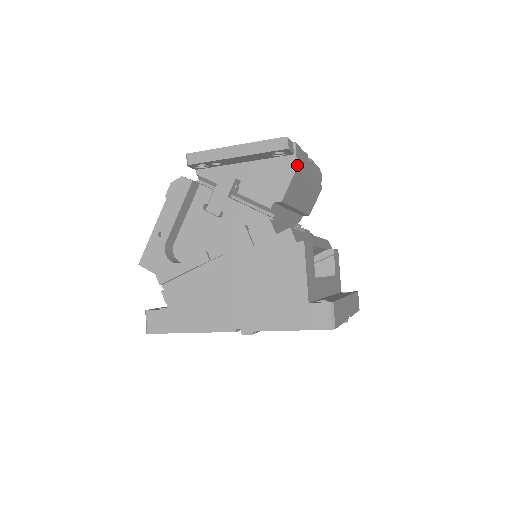
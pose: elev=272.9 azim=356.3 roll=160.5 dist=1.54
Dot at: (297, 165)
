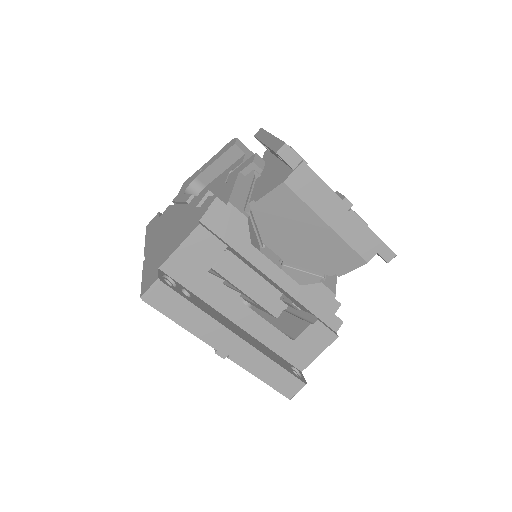
Dot at: (287, 181)
